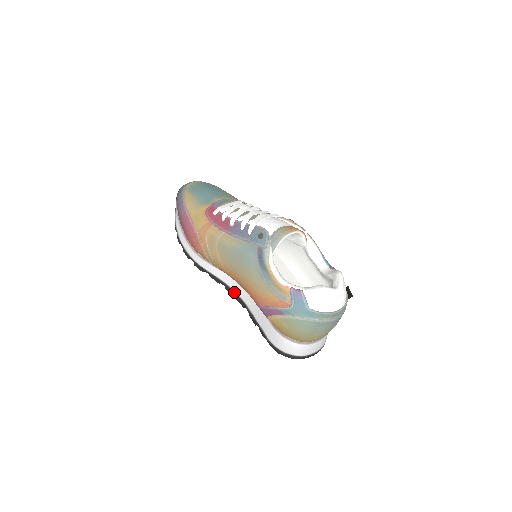
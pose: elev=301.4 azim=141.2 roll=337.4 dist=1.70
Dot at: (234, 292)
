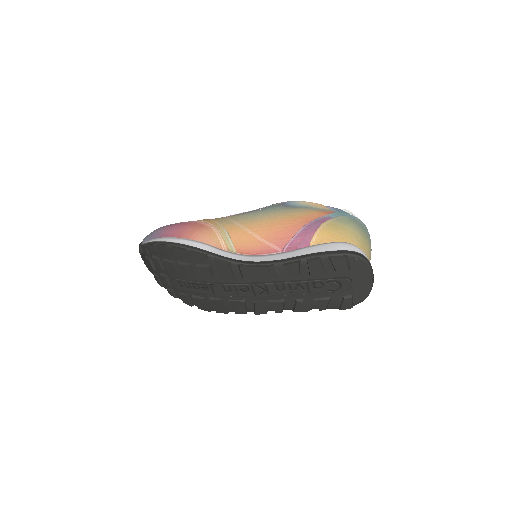
Dot at: (253, 262)
